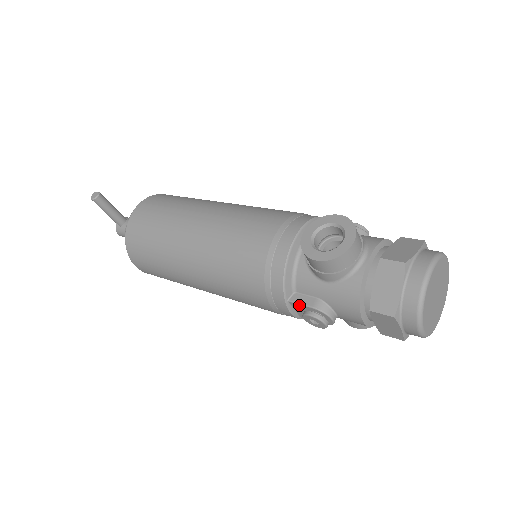
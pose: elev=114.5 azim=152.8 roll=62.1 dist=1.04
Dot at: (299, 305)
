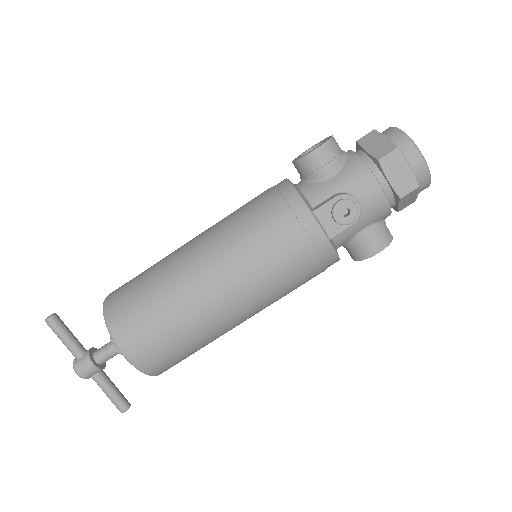
Dot at: (324, 207)
